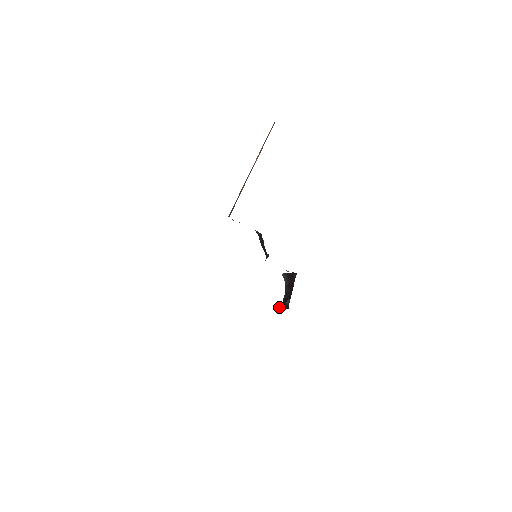
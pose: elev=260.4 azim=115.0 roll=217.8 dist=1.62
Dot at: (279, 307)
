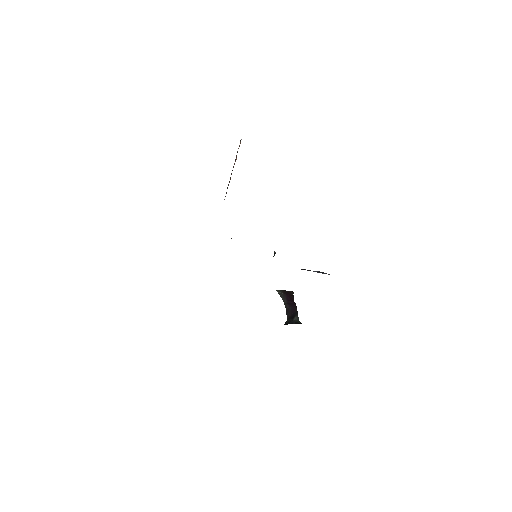
Dot at: (287, 324)
